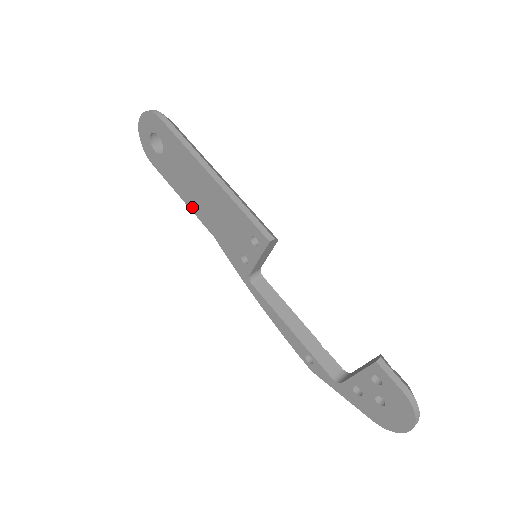
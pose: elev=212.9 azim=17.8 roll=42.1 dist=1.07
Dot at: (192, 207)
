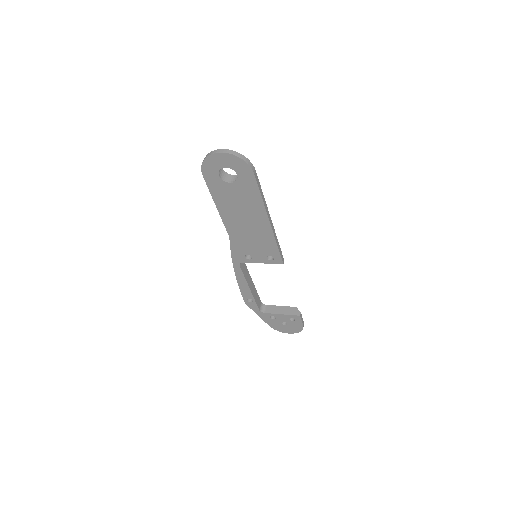
Dot at: (224, 217)
